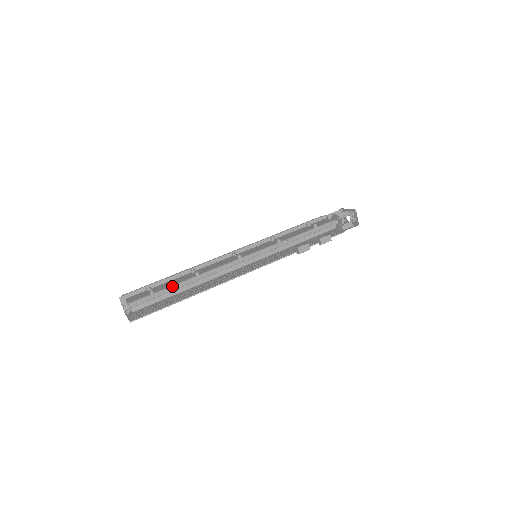
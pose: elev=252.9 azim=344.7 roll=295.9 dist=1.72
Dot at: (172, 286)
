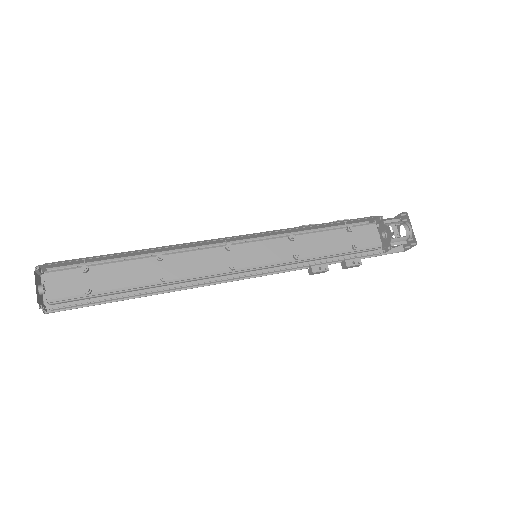
Dot at: (121, 289)
